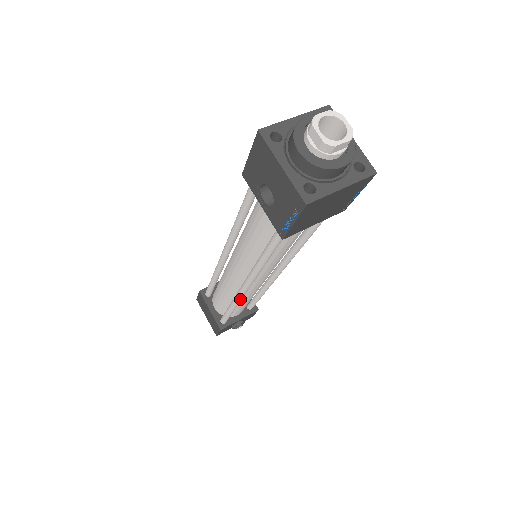
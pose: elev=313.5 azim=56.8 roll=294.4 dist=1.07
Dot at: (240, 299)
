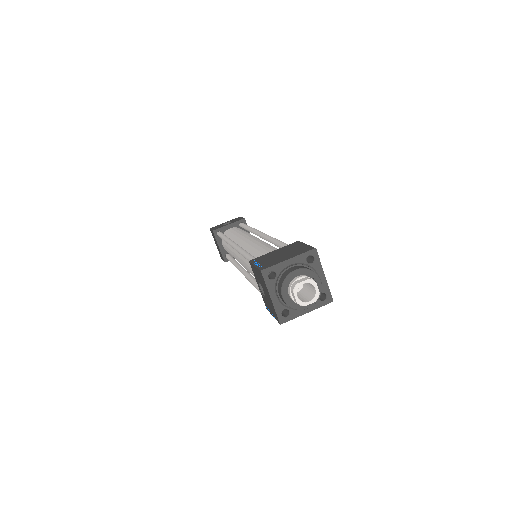
Dot at: occluded
